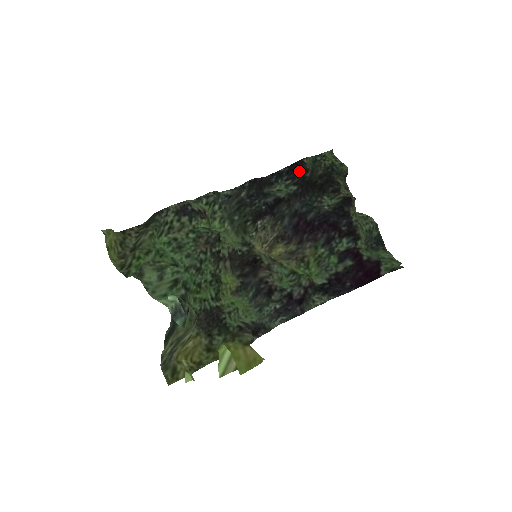
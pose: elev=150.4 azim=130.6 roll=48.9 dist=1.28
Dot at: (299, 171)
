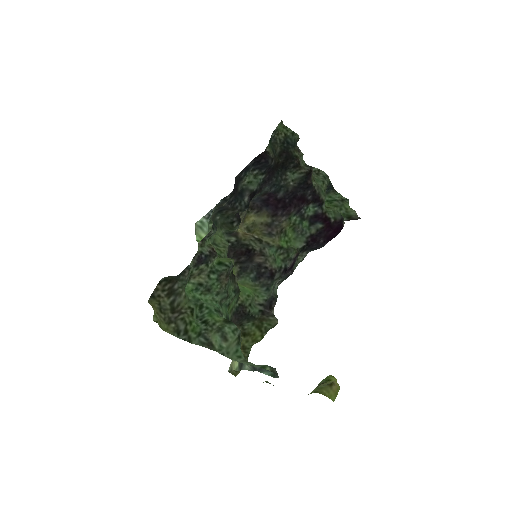
Dot at: (266, 163)
